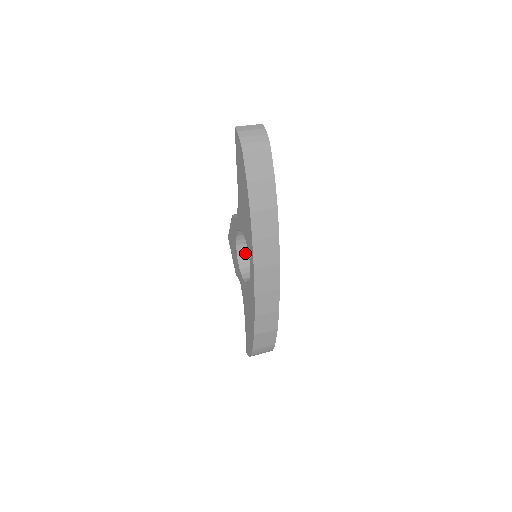
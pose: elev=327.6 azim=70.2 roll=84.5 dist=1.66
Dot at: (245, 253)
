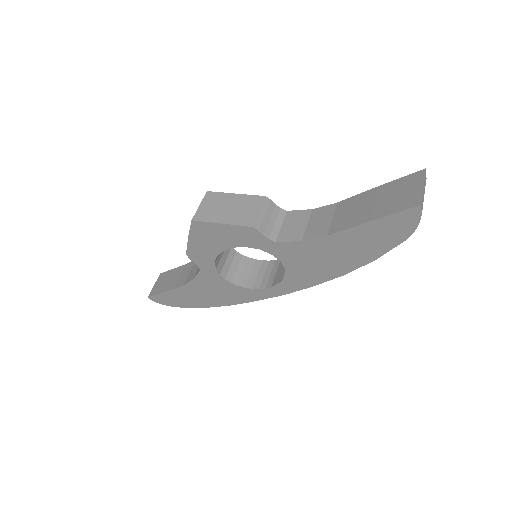
Dot at: occluded
